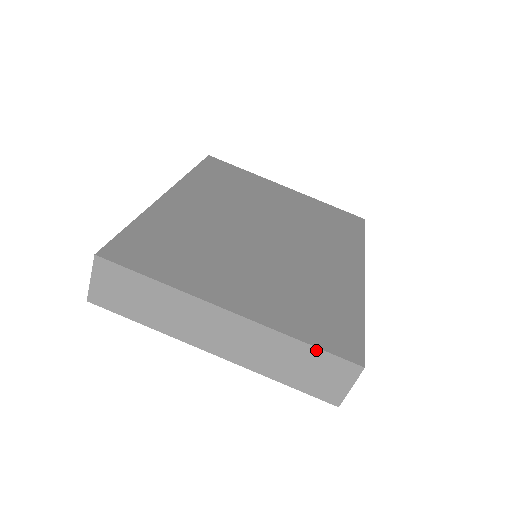
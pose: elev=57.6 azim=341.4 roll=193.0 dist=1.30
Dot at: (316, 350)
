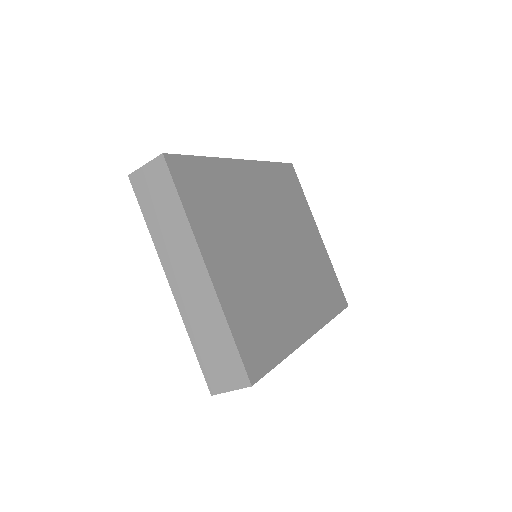
Dot at: (234, 346)
